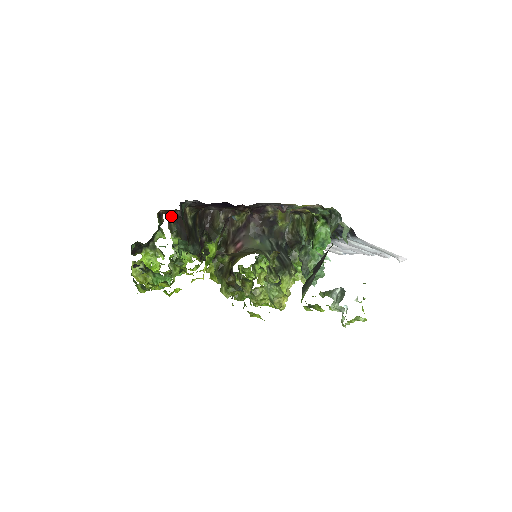
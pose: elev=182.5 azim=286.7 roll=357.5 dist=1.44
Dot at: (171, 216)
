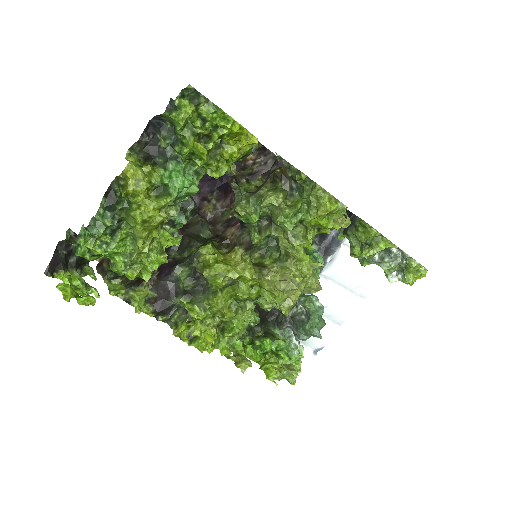
Dot at: (102, 260)
